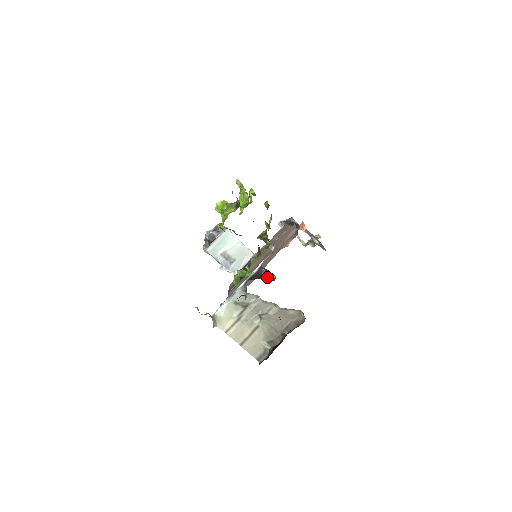
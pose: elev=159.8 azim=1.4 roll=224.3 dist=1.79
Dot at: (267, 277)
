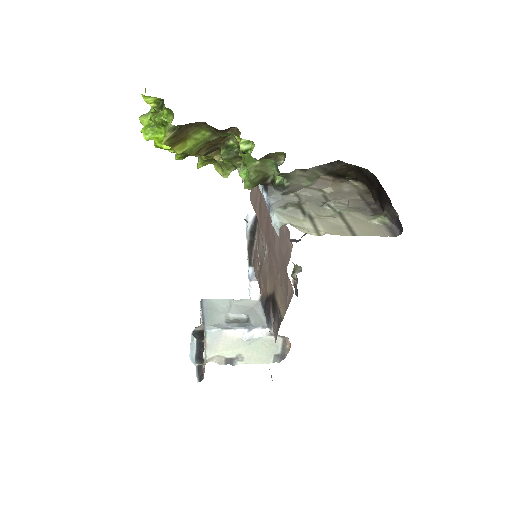
Dot at: occluded
